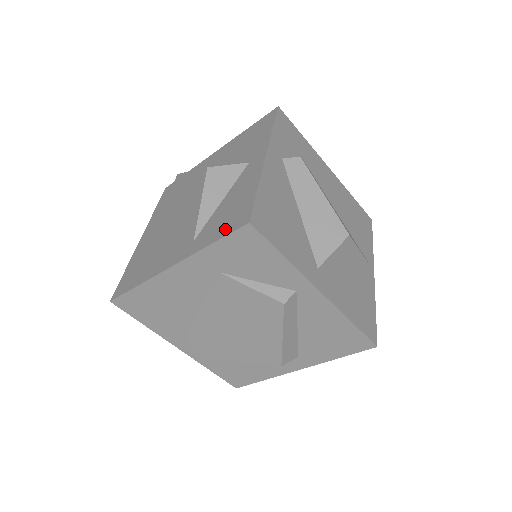
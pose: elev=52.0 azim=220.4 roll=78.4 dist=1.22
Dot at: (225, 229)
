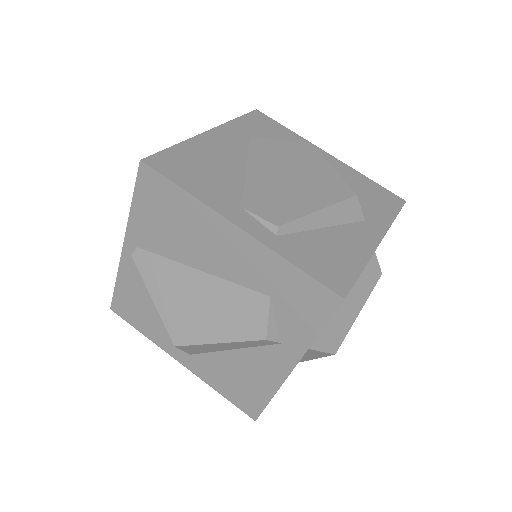
Dot at: occluded
